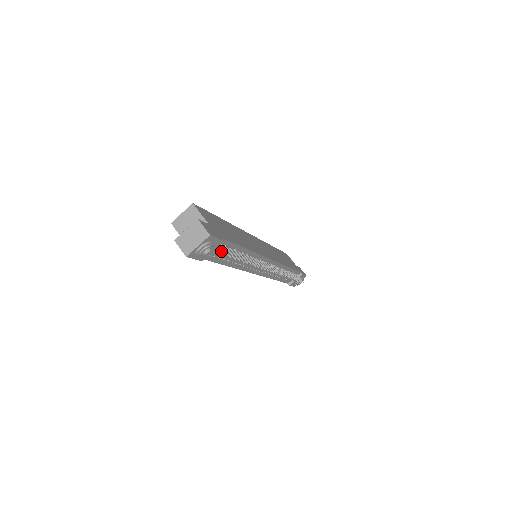
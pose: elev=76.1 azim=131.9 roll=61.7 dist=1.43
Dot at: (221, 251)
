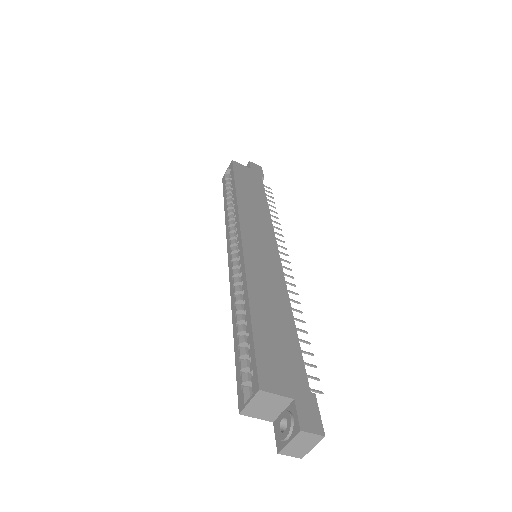
Dot at: occluded
